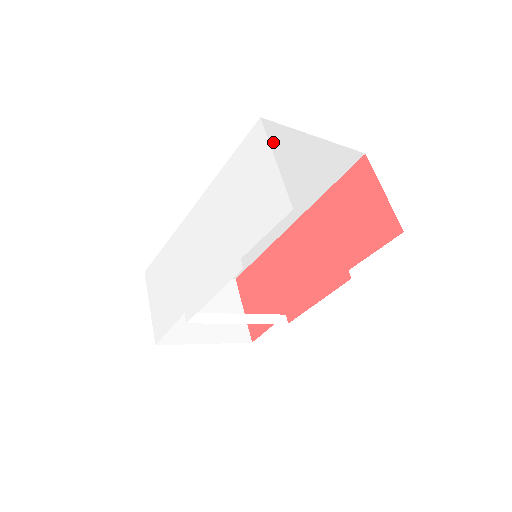
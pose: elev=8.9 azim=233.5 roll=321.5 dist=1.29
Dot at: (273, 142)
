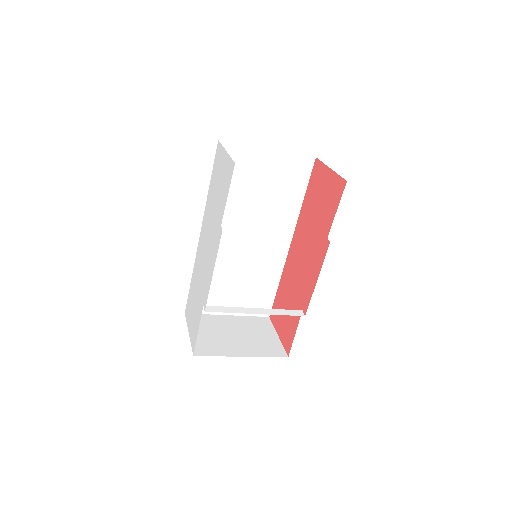
Dot at: (237, 159)
